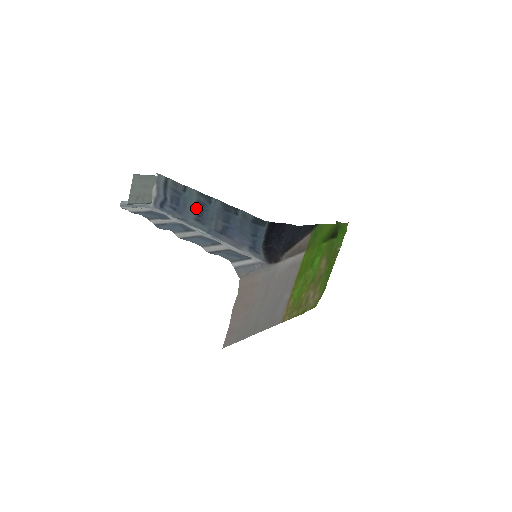
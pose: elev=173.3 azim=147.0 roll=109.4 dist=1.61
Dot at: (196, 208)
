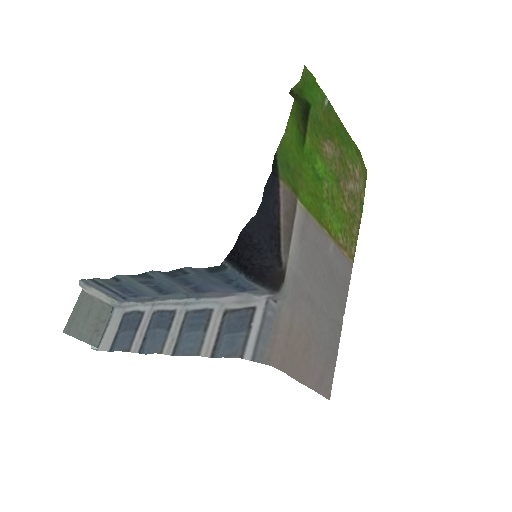
Dot at: (148, 288)
